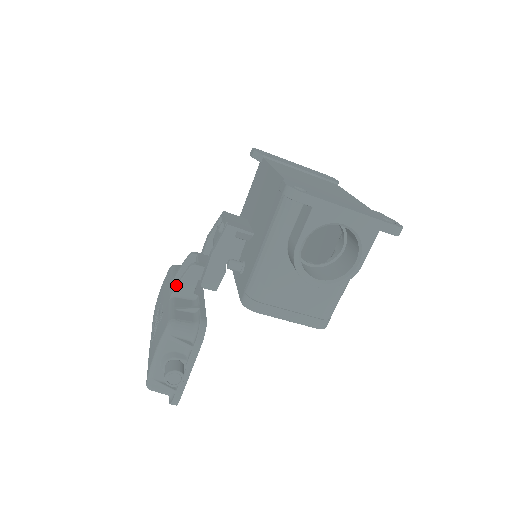
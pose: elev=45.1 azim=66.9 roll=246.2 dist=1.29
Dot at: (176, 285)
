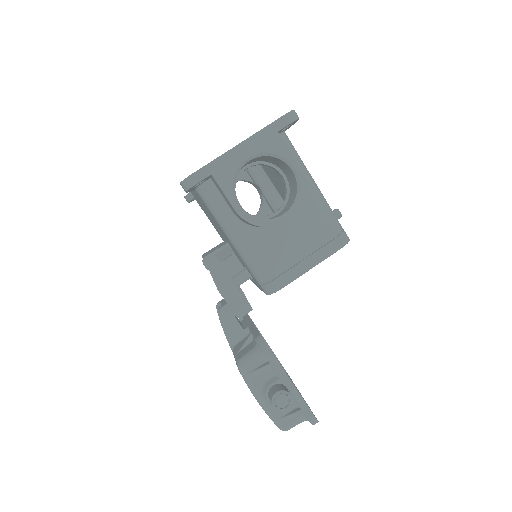
Dot at: occluded
